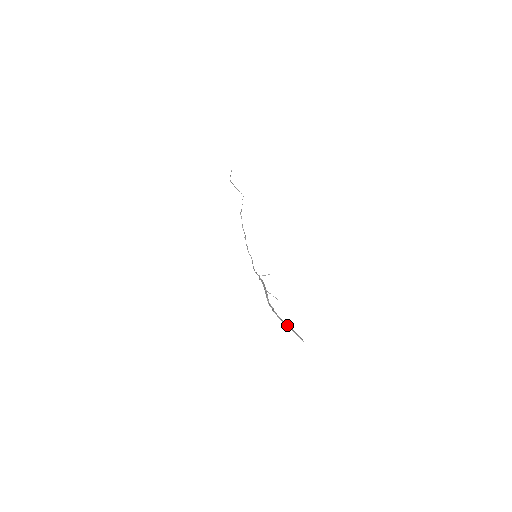
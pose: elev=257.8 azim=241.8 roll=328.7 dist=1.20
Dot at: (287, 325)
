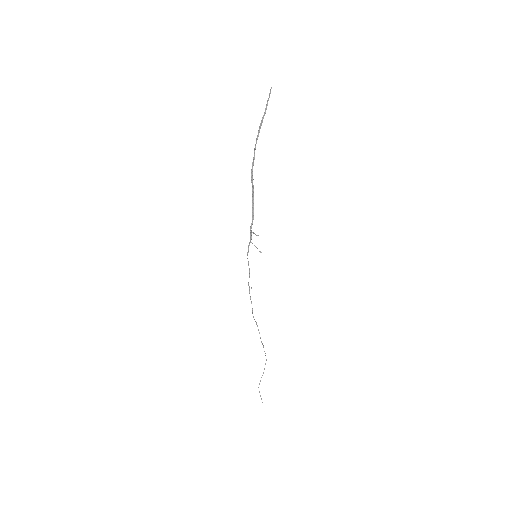
Dot at: (262, 119)
